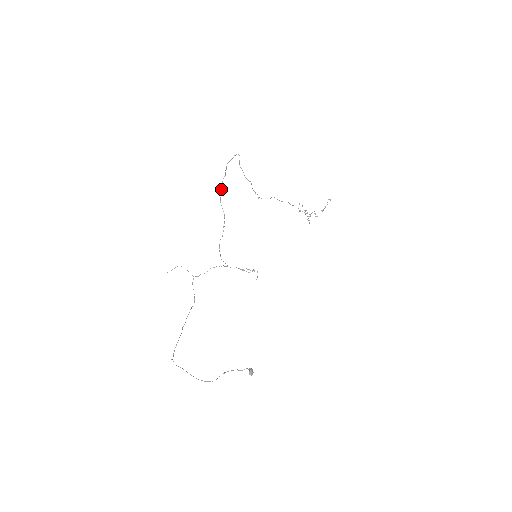
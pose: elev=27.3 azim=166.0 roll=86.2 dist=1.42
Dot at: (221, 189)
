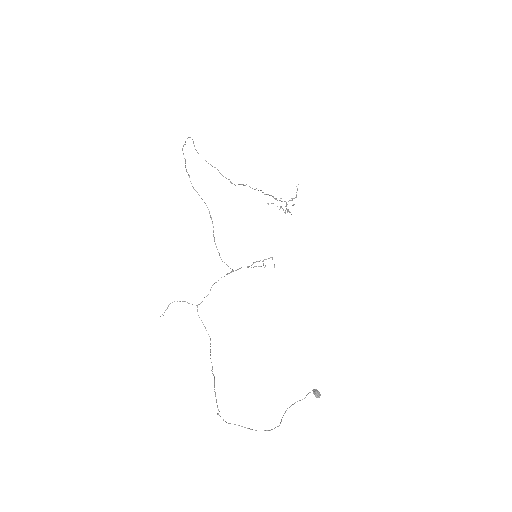
Dot at: (188, 175)
